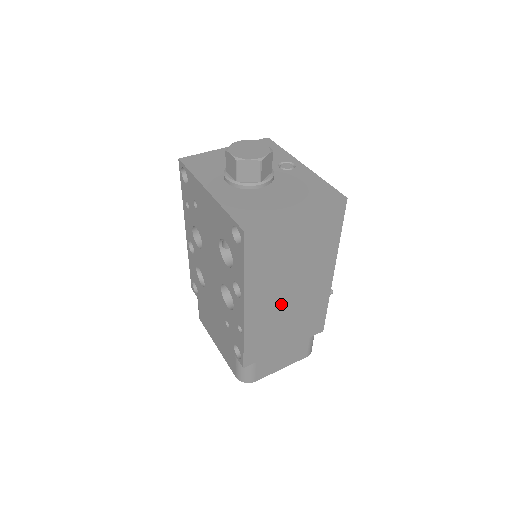
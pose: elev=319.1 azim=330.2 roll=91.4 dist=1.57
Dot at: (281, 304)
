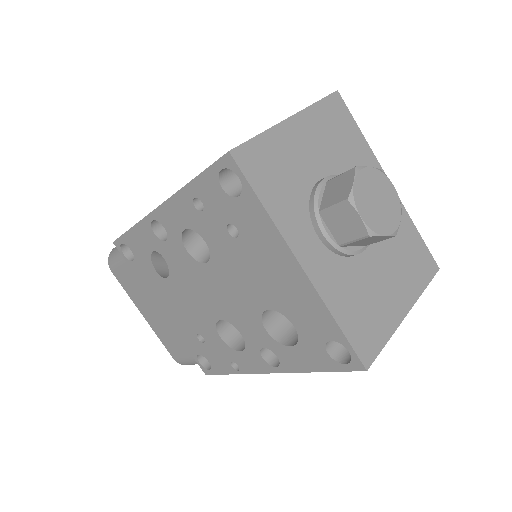
Dot at: occluded
